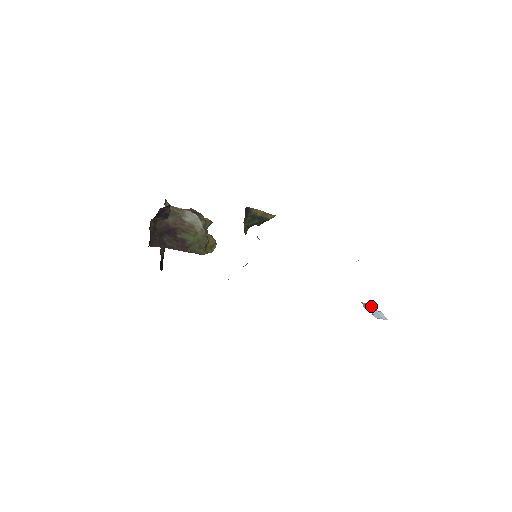
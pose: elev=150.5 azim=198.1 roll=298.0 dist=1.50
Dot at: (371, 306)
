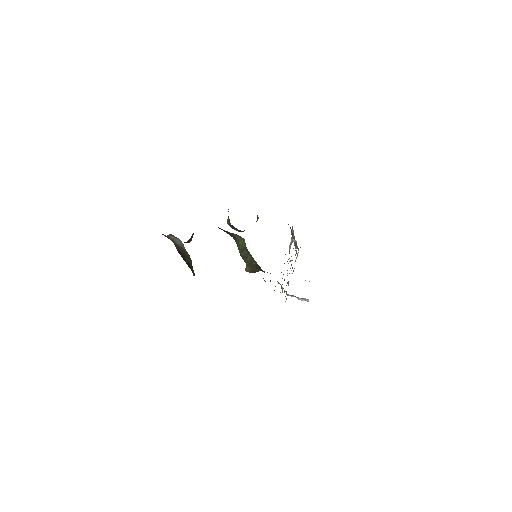
Dot at: occluded
